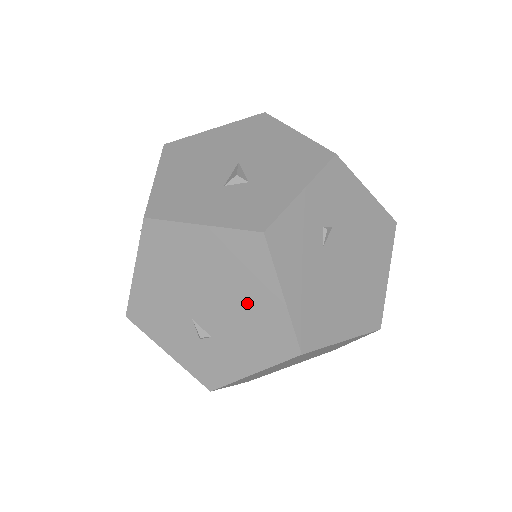
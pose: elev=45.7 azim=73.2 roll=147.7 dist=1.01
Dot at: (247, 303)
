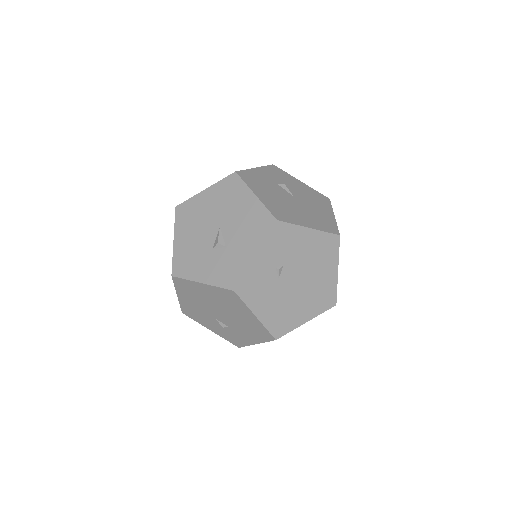
Dot at: (239, 317)
